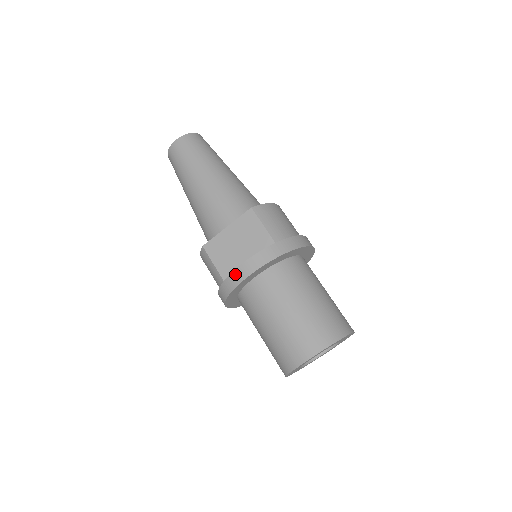
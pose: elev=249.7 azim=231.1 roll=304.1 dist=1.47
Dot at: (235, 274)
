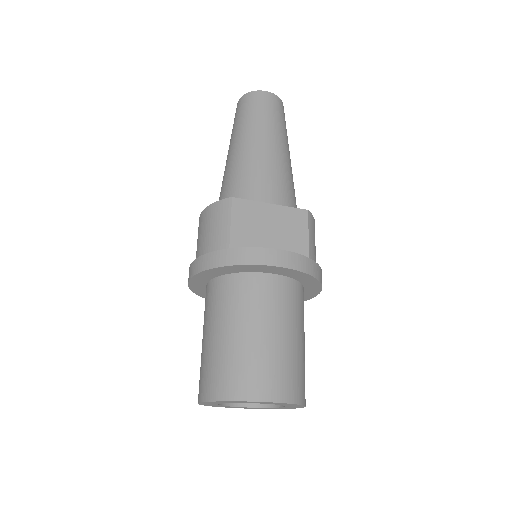
Dot at: (258, 252)
